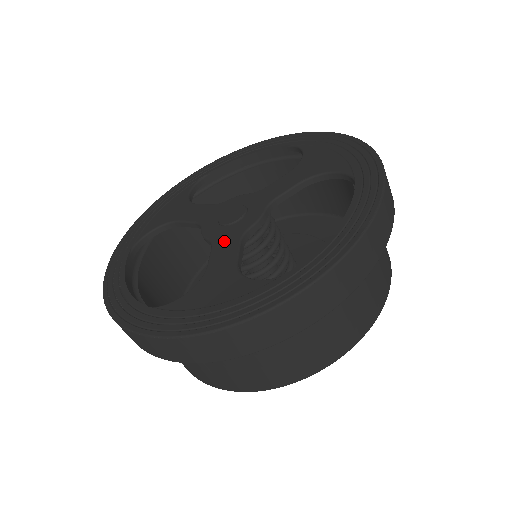
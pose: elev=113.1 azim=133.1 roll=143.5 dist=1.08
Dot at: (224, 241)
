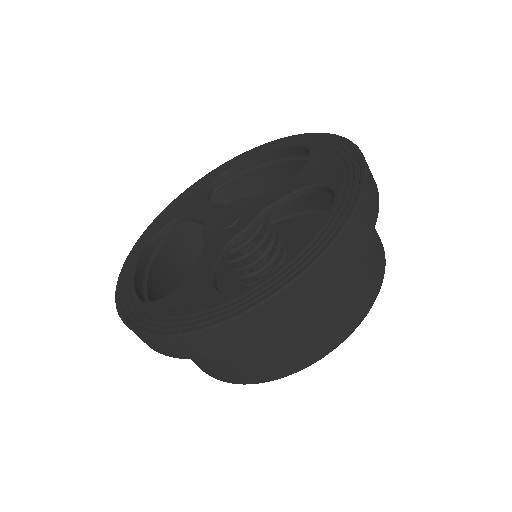
Dot at: (213, 246)
